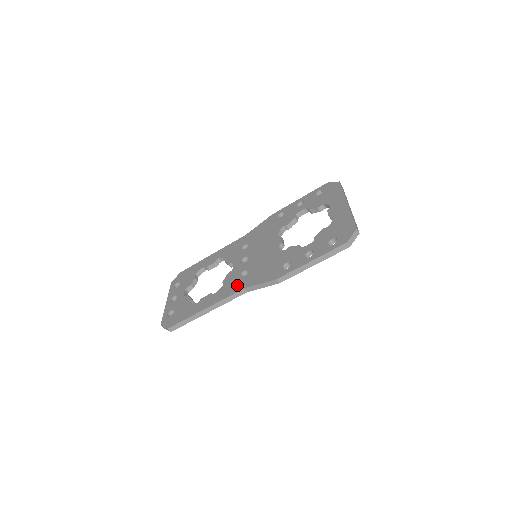
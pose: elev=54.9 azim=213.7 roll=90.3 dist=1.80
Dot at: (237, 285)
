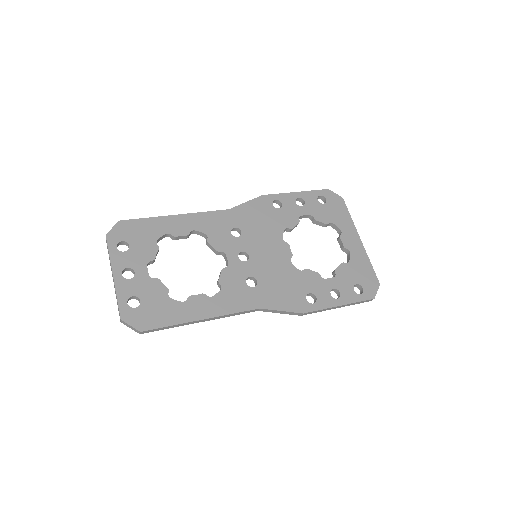
Dot at: (247, 298)
